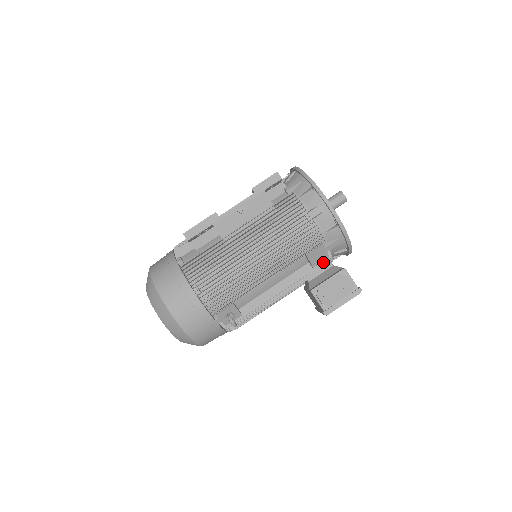
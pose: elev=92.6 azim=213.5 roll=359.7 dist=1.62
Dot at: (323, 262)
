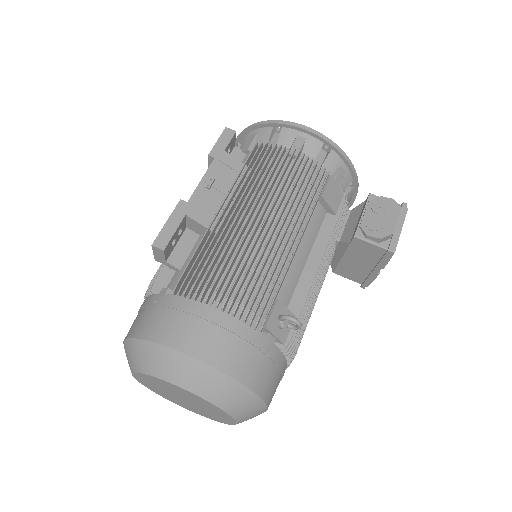
Dot at: (341, 204)
